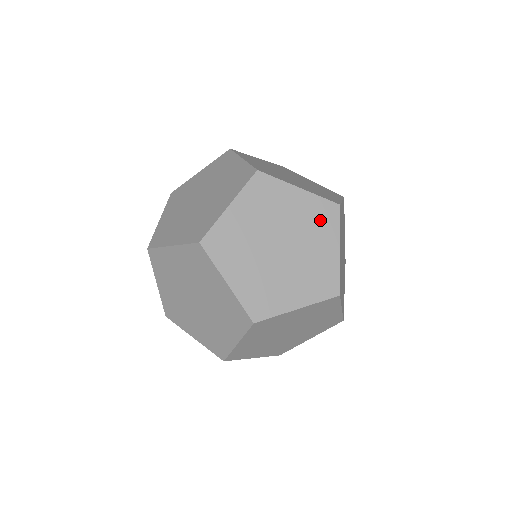
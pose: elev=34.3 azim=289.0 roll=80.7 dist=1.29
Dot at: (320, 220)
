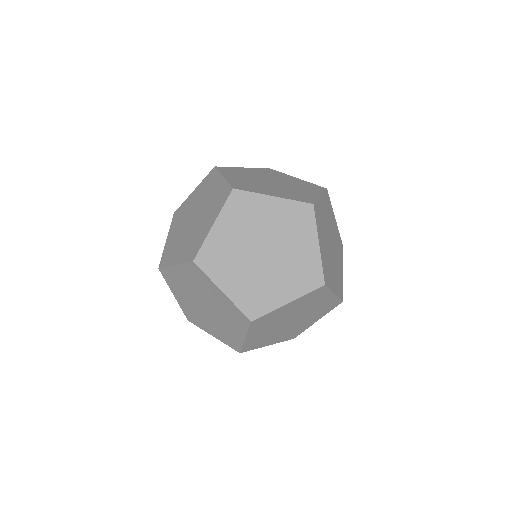
Dot at: (297, 221)
